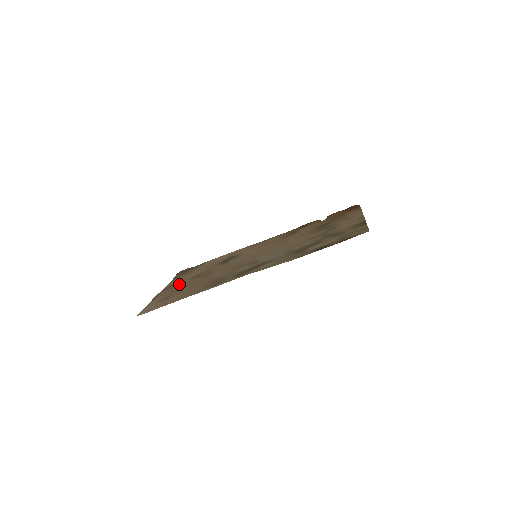
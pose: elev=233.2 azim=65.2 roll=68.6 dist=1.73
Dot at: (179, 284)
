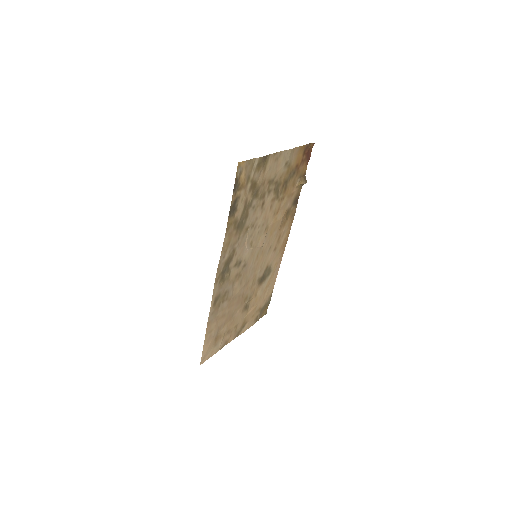
Dot at: (240, 322)
